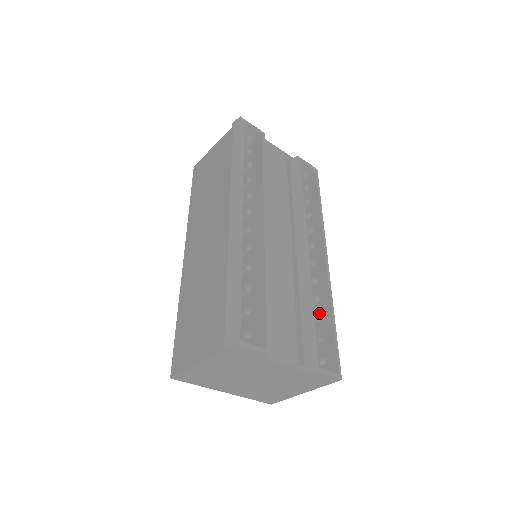
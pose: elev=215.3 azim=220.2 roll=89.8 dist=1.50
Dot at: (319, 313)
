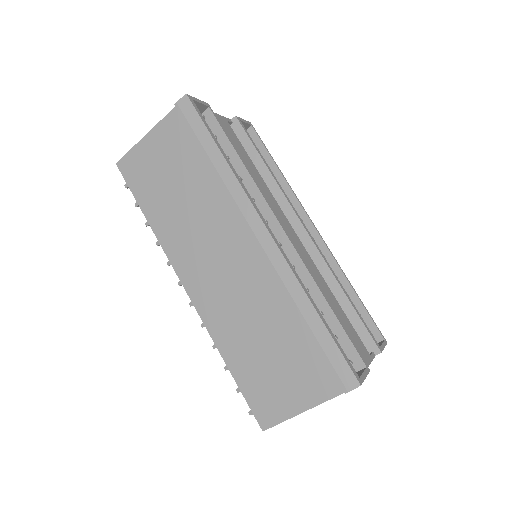
Dot at: occluded
